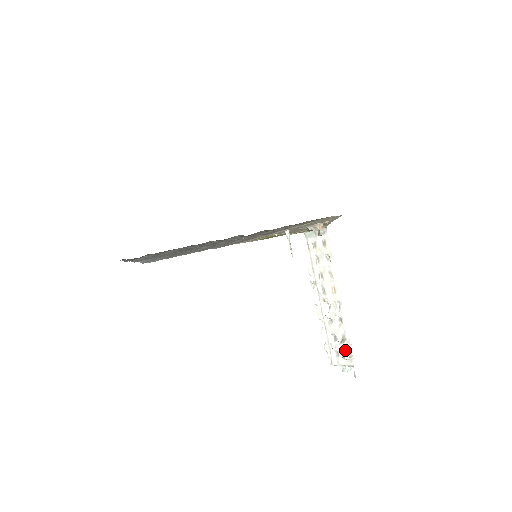
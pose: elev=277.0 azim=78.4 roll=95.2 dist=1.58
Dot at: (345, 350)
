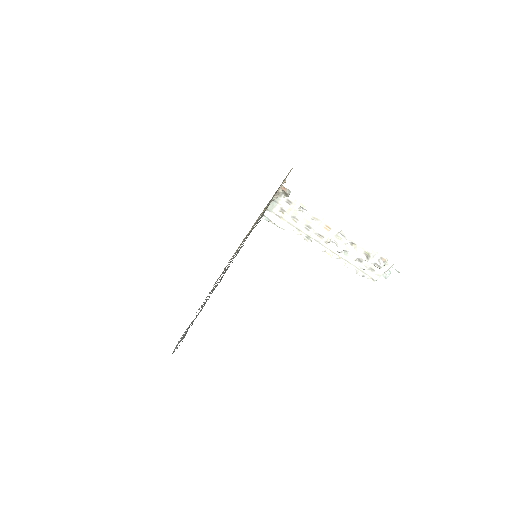
Dot at: (376, 261)
